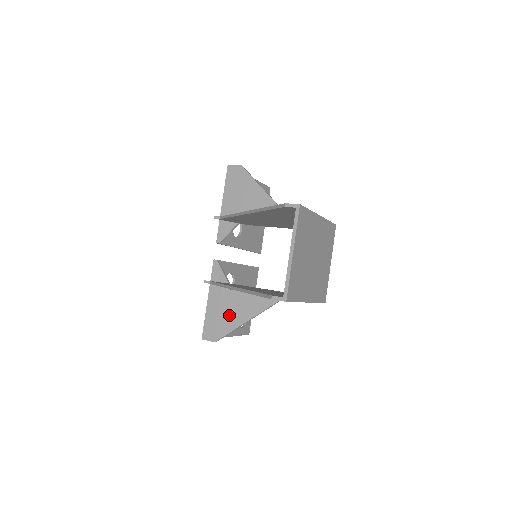
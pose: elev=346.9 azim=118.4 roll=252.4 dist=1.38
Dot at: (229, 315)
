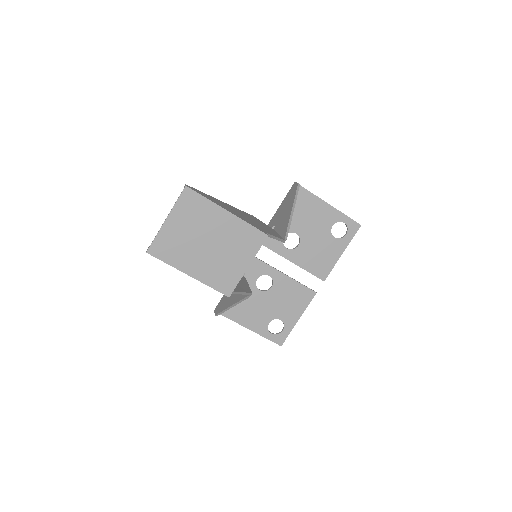
Dot at: (229, 298)
